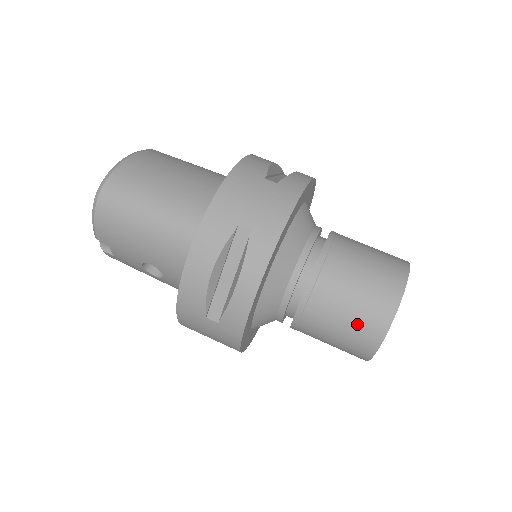
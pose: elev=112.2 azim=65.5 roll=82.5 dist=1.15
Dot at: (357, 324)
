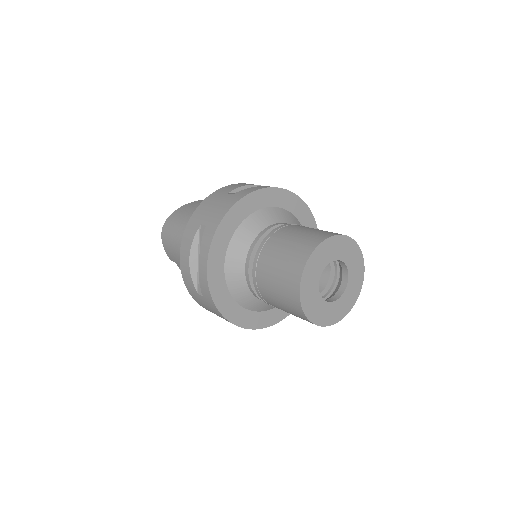
Dot at: (283, 286)
